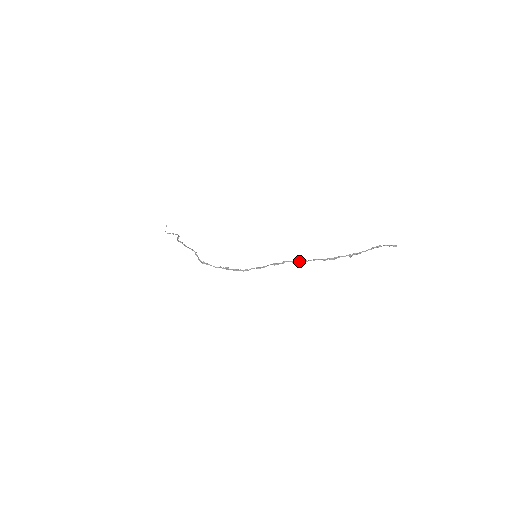
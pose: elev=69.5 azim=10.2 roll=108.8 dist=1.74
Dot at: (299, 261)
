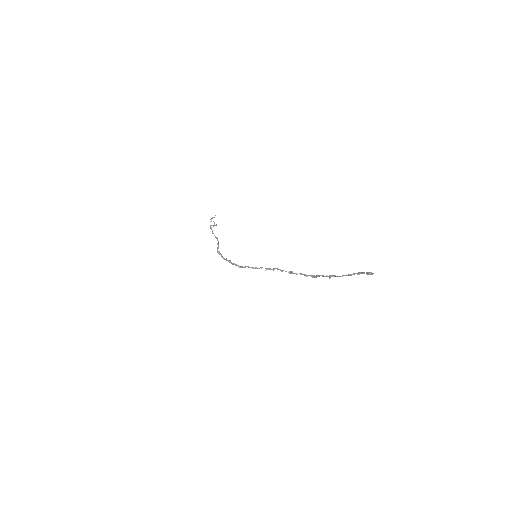
Dot at: occluded
